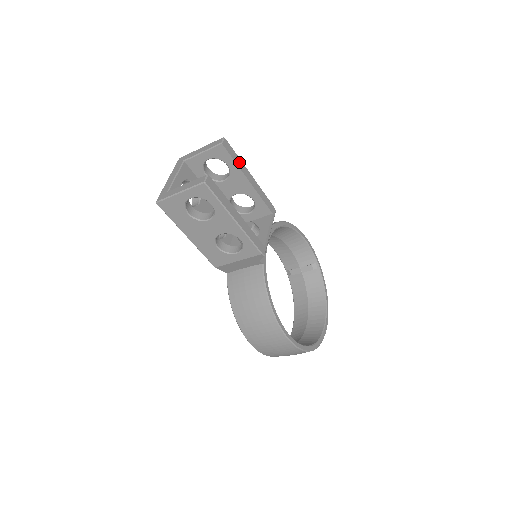
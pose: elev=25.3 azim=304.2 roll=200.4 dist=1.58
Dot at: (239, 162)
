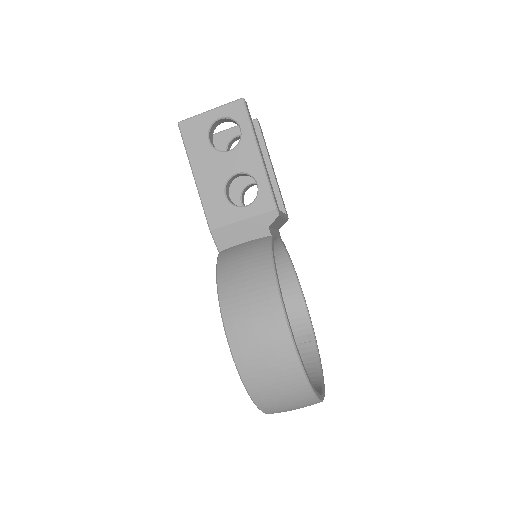
Dot at: (266, 147)
